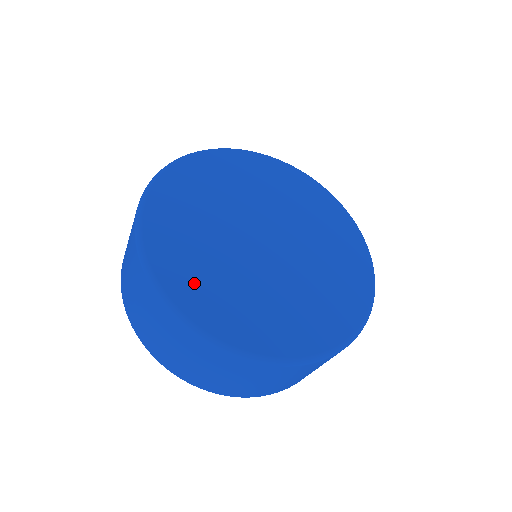
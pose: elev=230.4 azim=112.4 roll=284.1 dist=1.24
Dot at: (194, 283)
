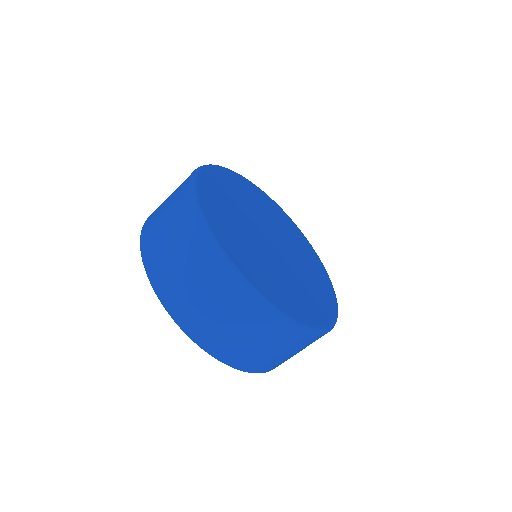
Dot at: (215, 199)
